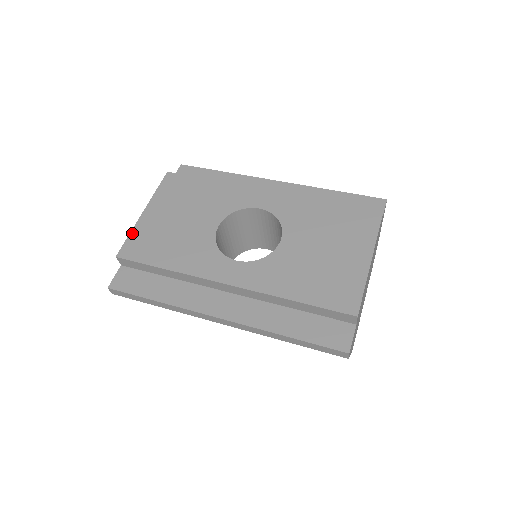
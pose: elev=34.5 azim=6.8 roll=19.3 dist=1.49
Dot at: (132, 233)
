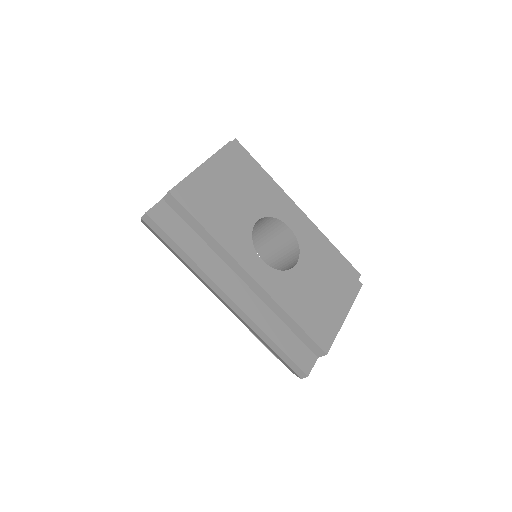
Dot at: (188, 178)
